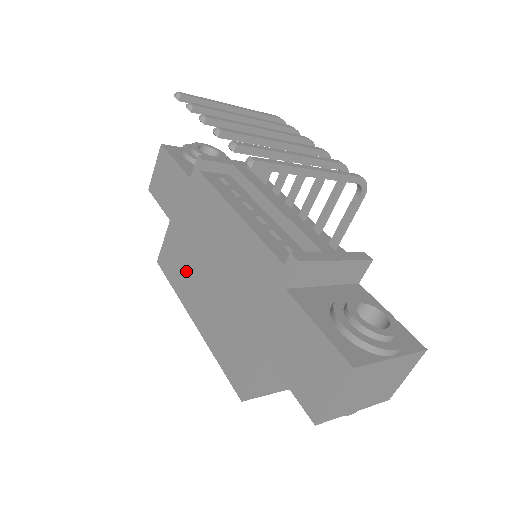
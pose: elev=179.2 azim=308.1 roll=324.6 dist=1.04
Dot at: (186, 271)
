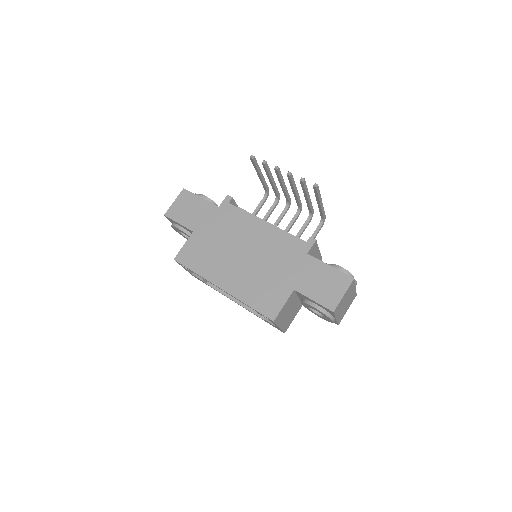
Dot at: (213, 259)
